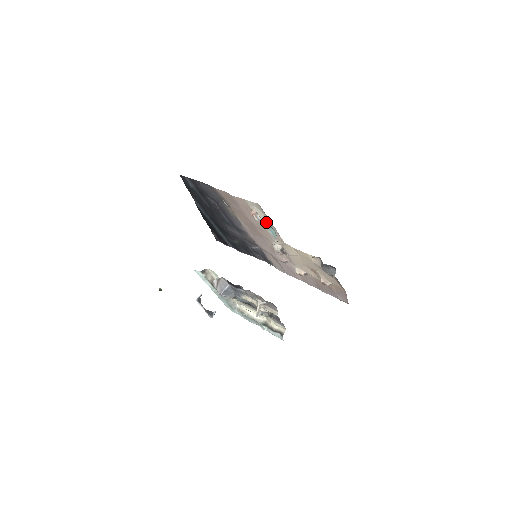
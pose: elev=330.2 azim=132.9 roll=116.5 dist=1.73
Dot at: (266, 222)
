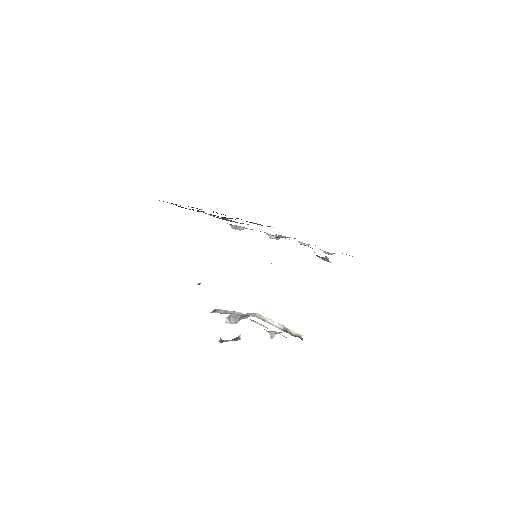
Dot at: occluded
